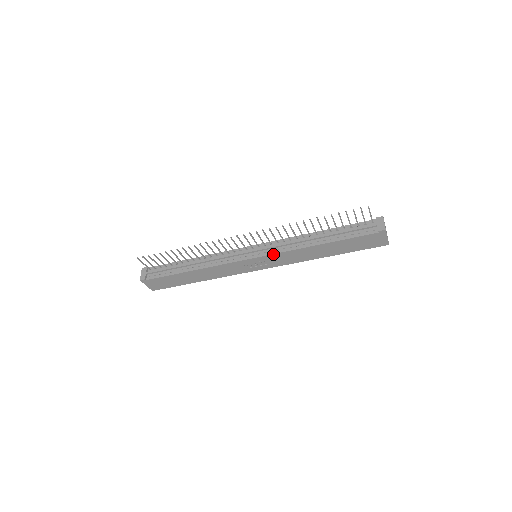
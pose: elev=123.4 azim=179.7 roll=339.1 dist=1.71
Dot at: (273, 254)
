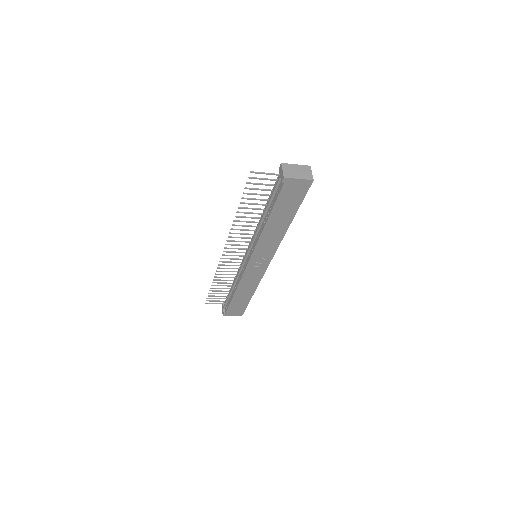
Dot at: (253, 251)
